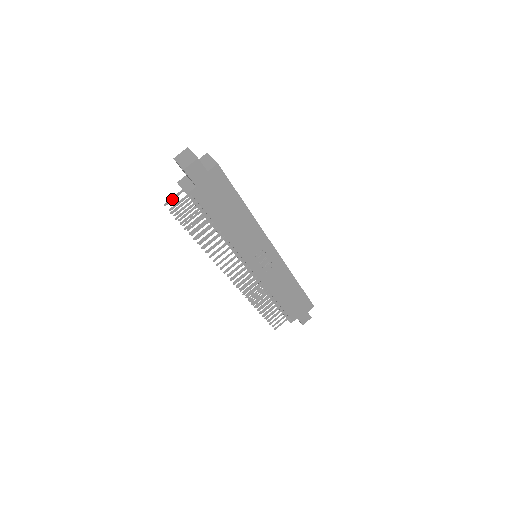
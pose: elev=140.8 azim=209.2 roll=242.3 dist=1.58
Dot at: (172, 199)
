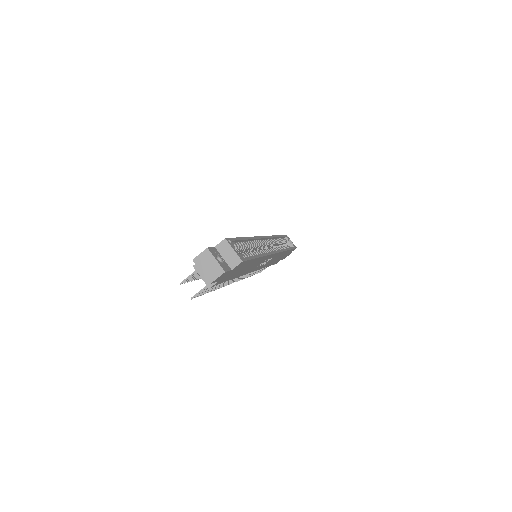
Dot at: (188, 278)
